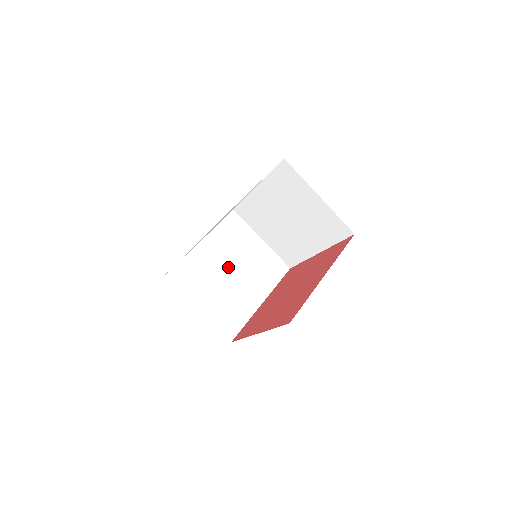
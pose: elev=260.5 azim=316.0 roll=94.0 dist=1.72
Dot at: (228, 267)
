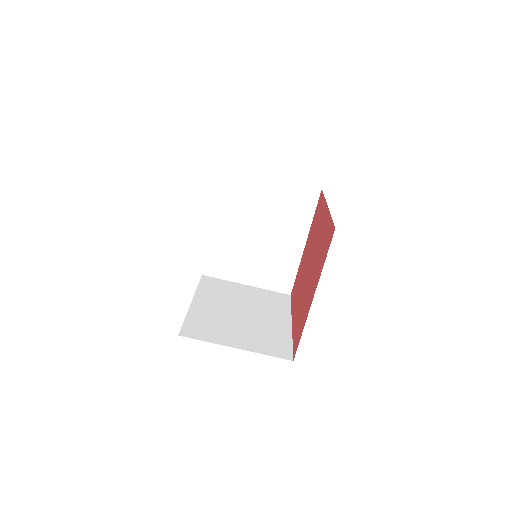
Dot at: (235, 310)
